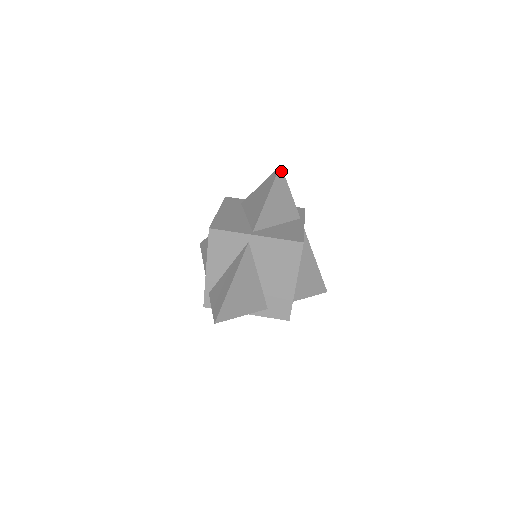
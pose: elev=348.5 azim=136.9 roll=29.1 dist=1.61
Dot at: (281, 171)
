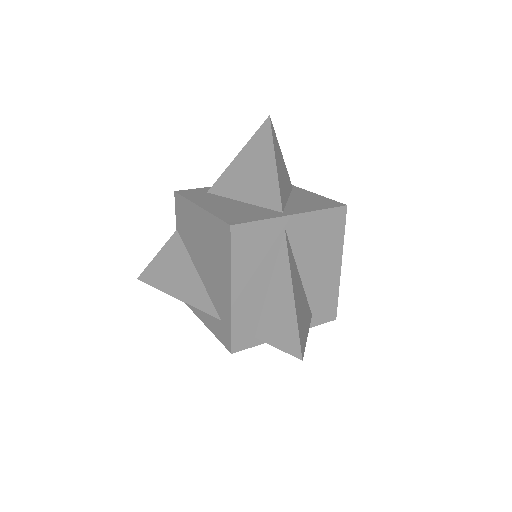
Dot at: (271, 124)
